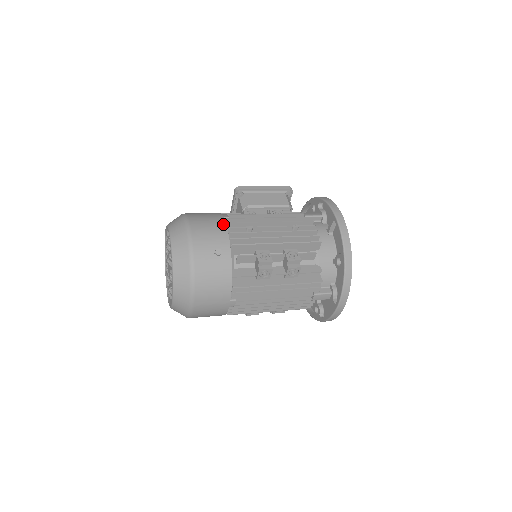
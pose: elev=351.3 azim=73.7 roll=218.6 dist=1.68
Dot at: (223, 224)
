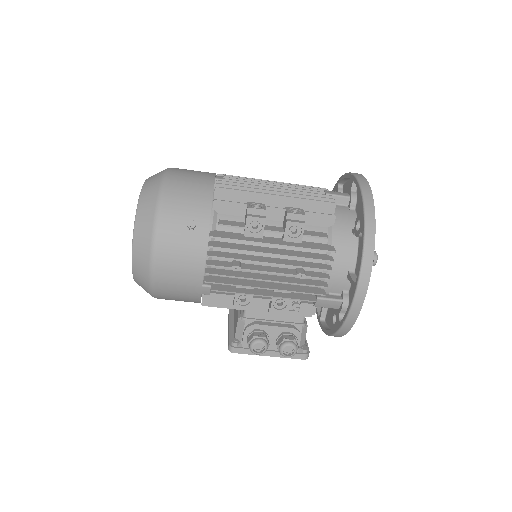
Dot at: occluded
